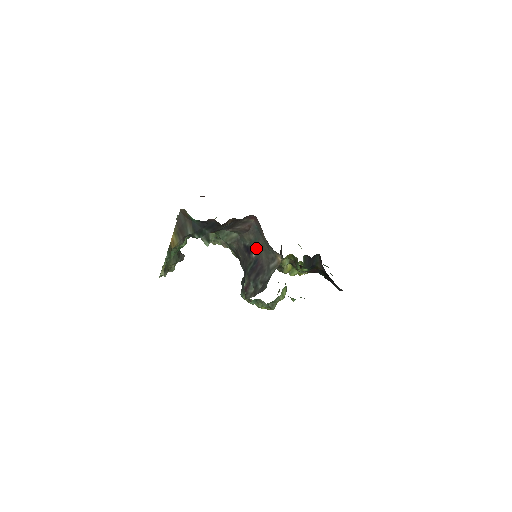
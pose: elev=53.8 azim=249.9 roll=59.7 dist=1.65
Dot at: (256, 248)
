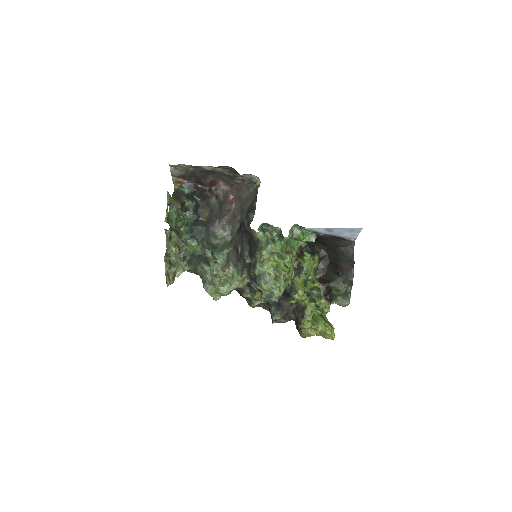
Dot at: (244, 213)
